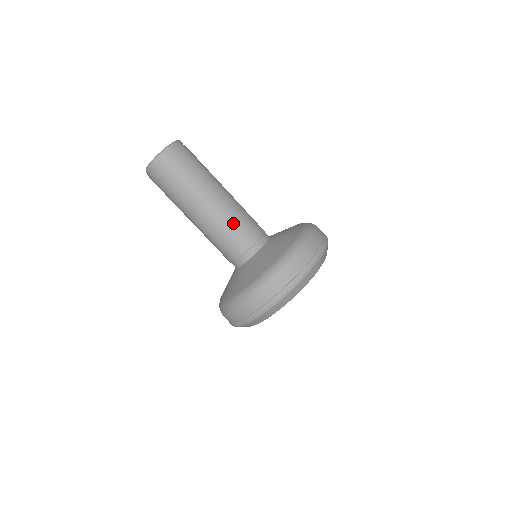
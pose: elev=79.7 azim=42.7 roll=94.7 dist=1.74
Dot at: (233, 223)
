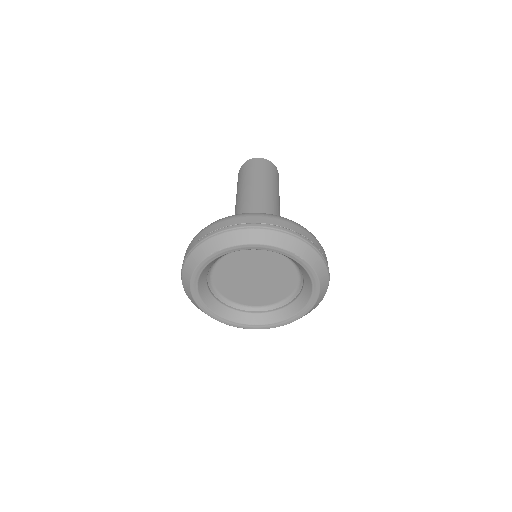
Dot at: (272, 213)
